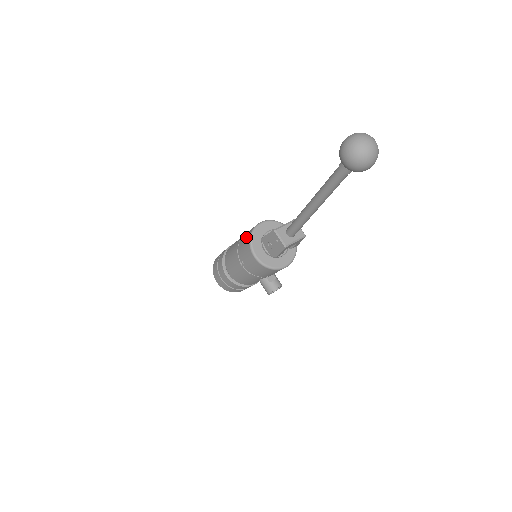
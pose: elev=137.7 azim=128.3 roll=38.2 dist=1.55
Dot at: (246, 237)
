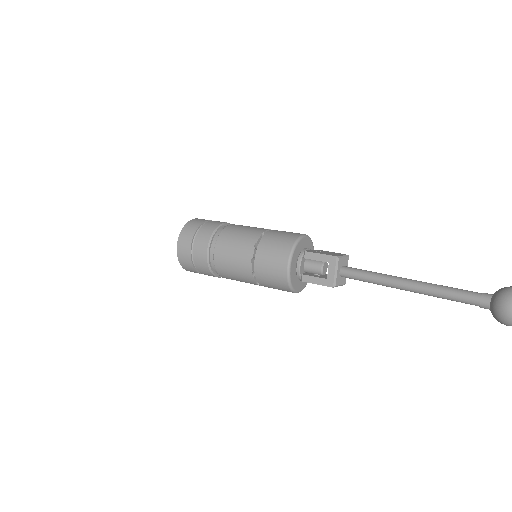
Dot at: (277, 284)
